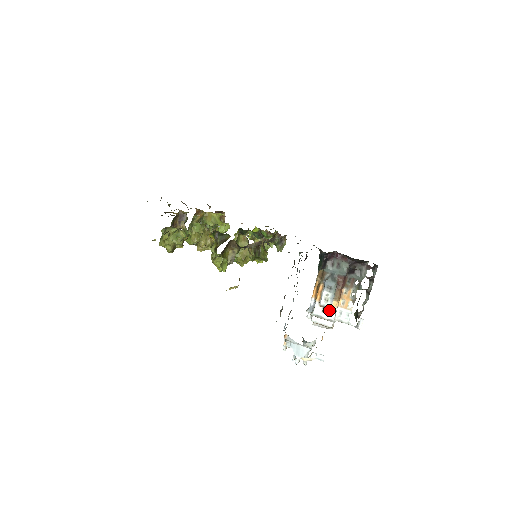
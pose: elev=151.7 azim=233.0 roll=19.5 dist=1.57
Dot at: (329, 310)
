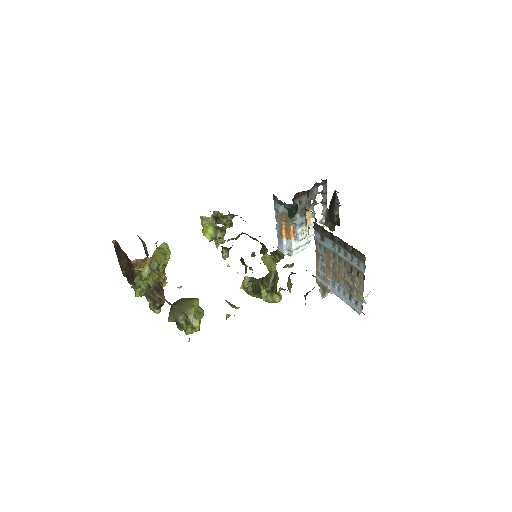
Dot at: occluded
